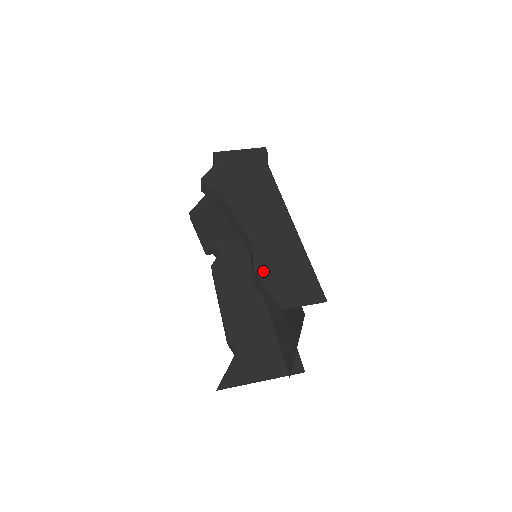
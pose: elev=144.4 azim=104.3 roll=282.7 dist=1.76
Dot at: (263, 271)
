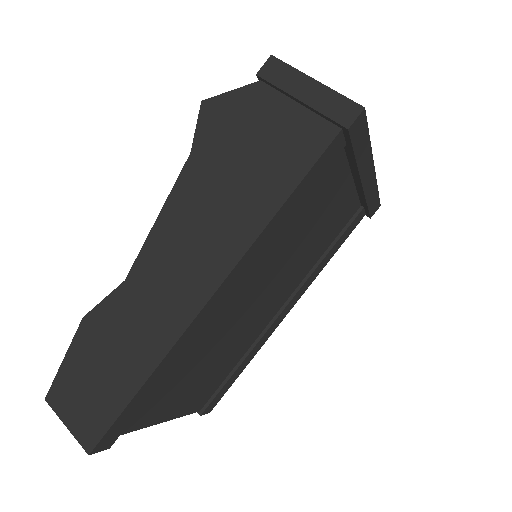
Dot at: (87, 332)
